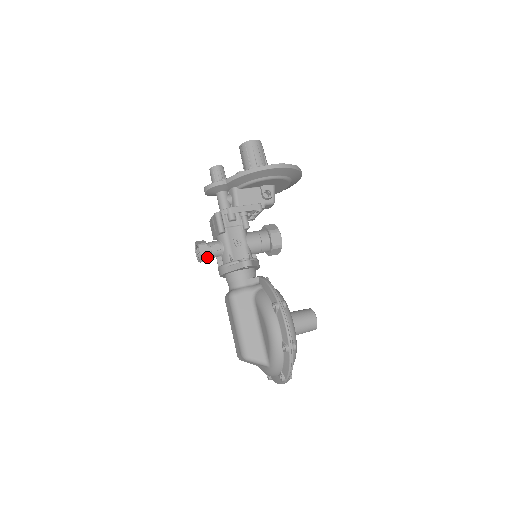
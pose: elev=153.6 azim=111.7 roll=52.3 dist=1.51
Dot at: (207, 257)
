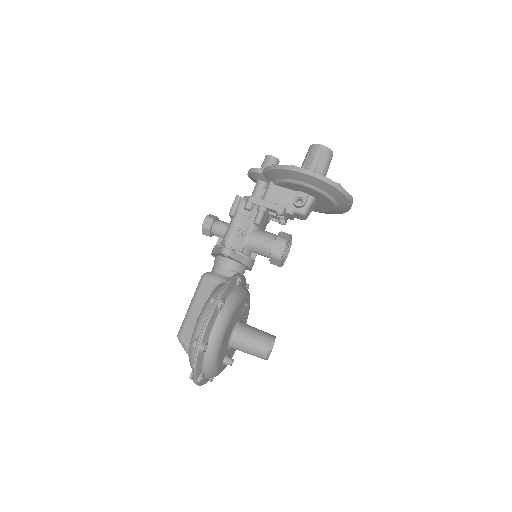
Dot at: (208, 232)
